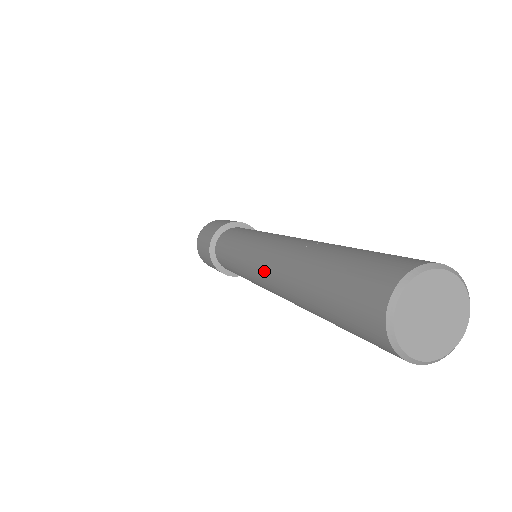
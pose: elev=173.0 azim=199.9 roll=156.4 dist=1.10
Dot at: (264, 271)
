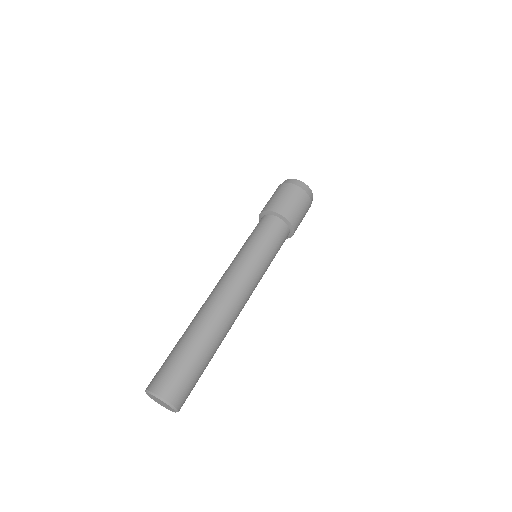
Dot at: (216, 291)
